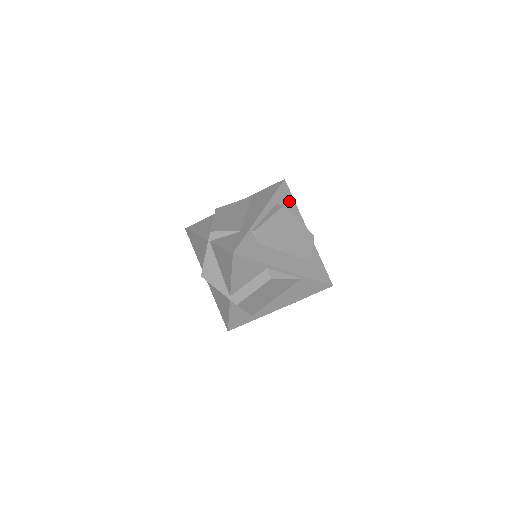
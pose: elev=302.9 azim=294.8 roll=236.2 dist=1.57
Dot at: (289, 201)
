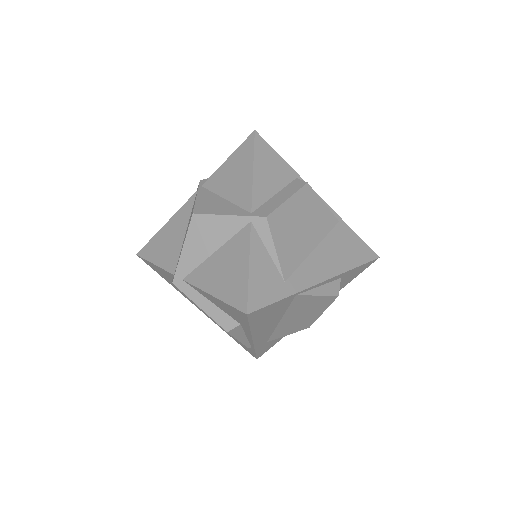
Dot at: occluded
